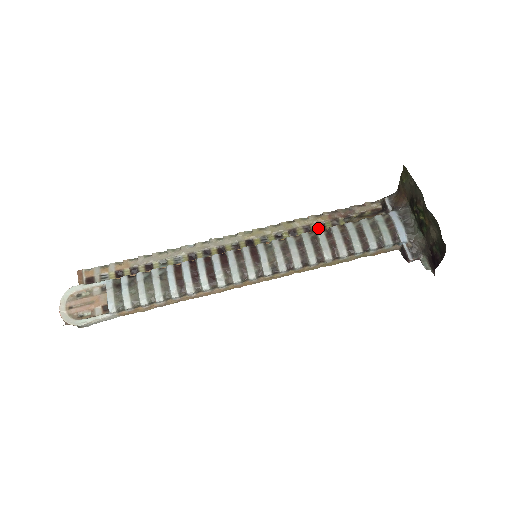
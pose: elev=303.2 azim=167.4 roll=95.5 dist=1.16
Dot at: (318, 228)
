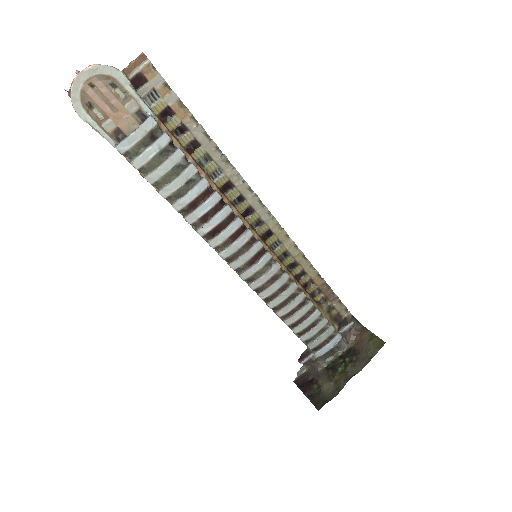
Dot at: (306, 282)
